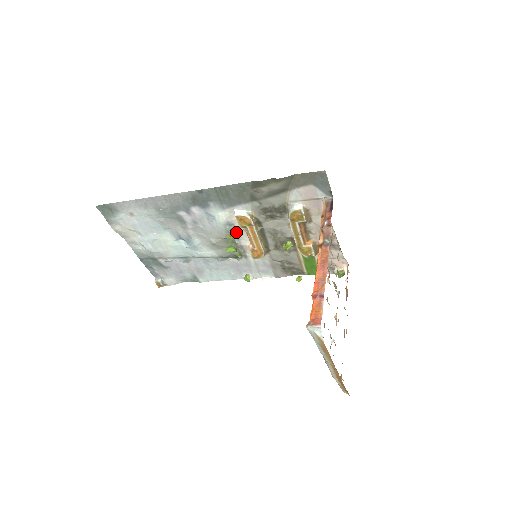
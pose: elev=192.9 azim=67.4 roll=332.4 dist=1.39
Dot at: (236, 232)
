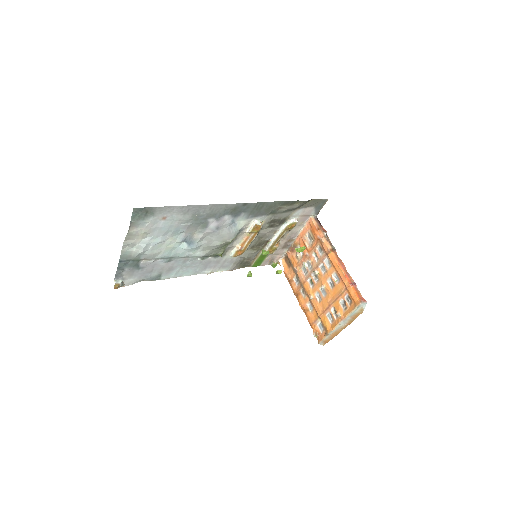
Dot at: (237, 236)
